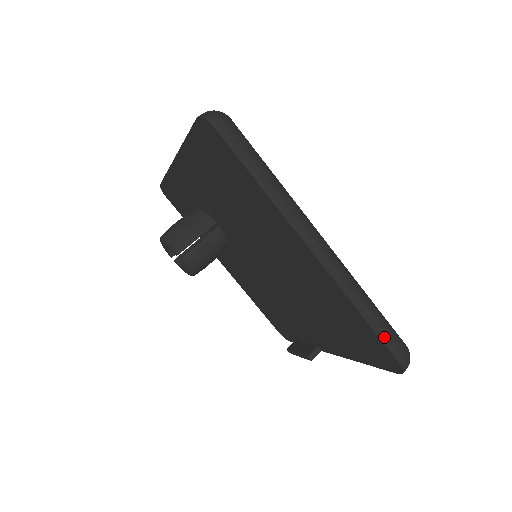
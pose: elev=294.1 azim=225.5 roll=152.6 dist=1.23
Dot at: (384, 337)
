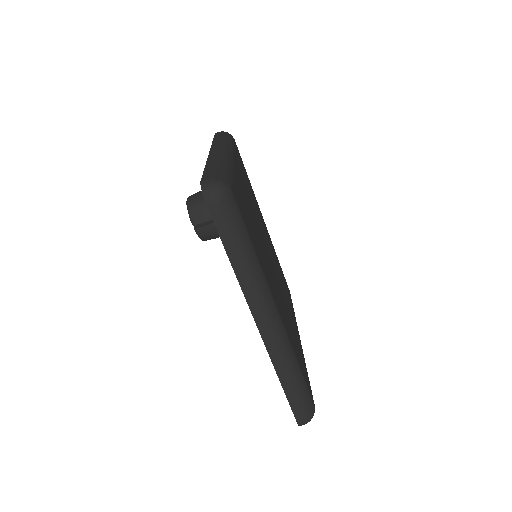
Dot at: (293, 402)
